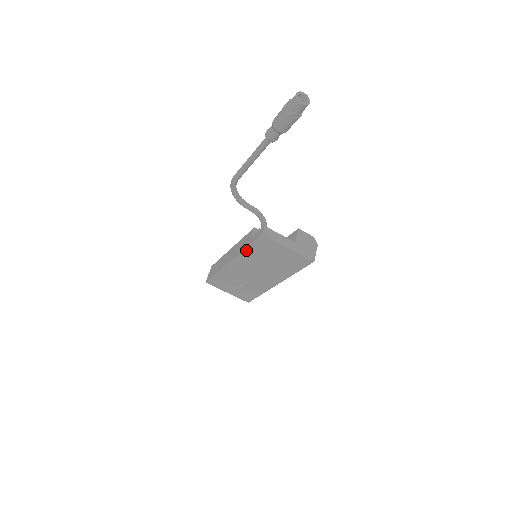
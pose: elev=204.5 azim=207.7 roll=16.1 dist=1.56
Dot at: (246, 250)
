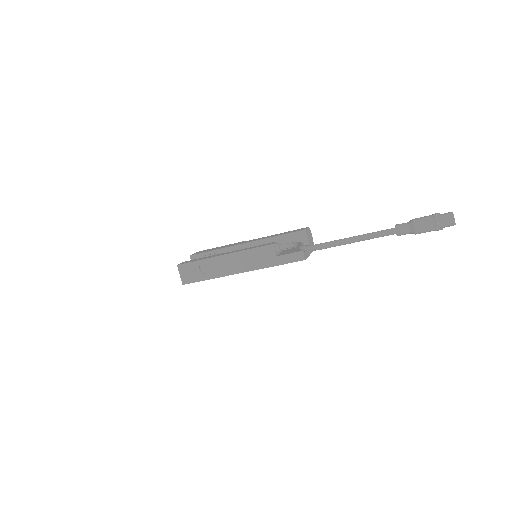
Dot at: occluded
